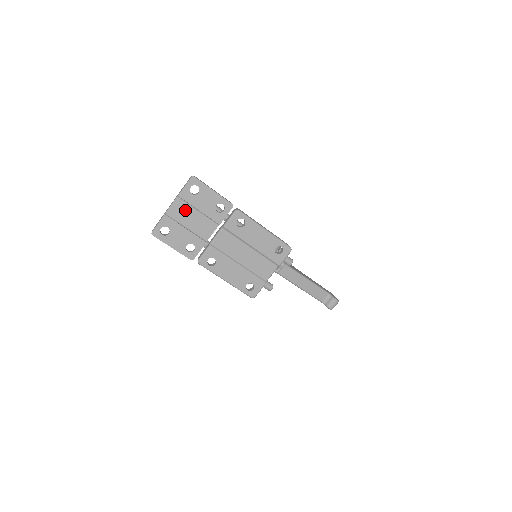
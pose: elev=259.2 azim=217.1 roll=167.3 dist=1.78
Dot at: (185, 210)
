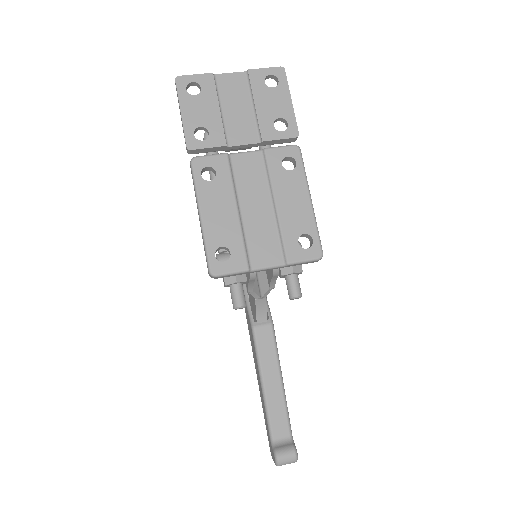
Dot at: (239, 92)
